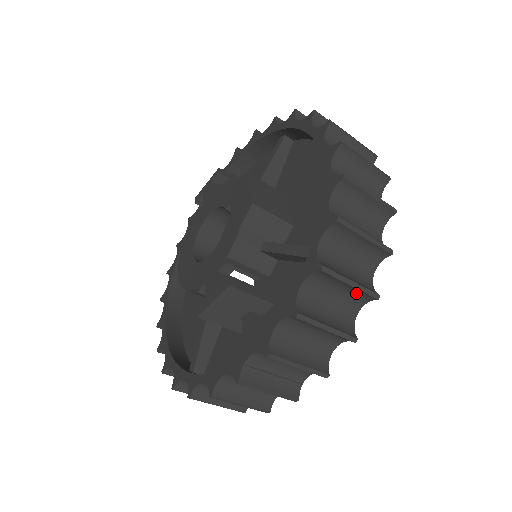
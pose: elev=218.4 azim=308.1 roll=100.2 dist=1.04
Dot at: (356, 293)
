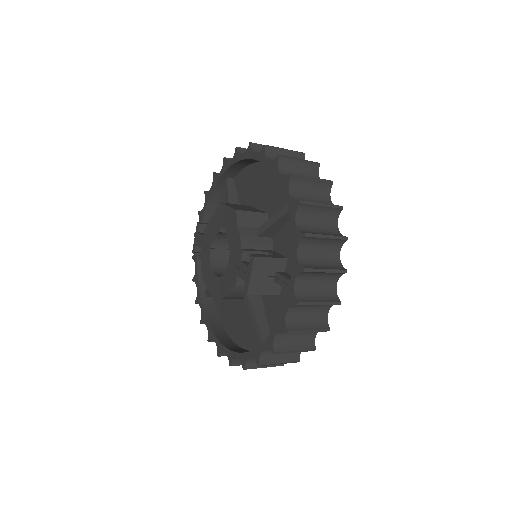
Dot at: (328, 212)
